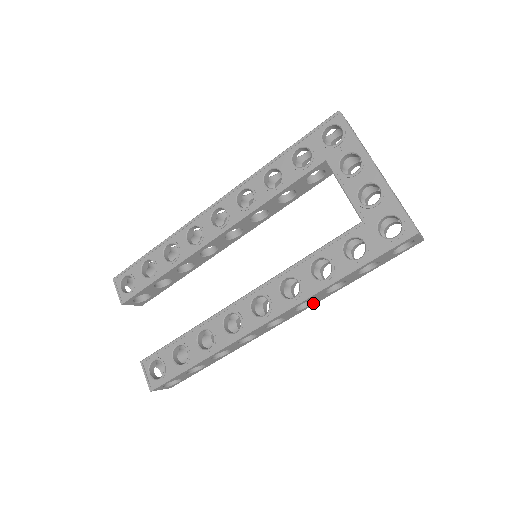
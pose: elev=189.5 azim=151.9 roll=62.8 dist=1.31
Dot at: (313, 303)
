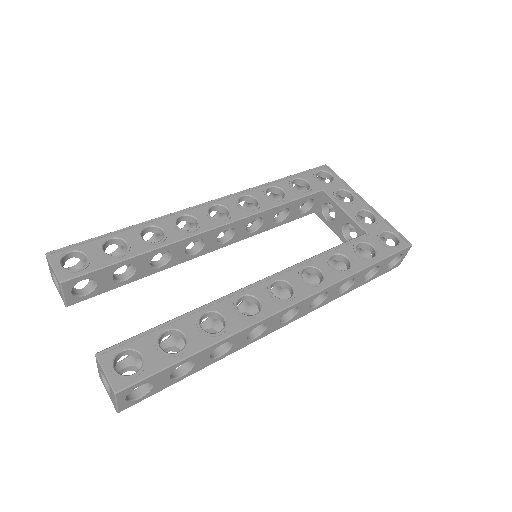
Dot at: (319, 305)
